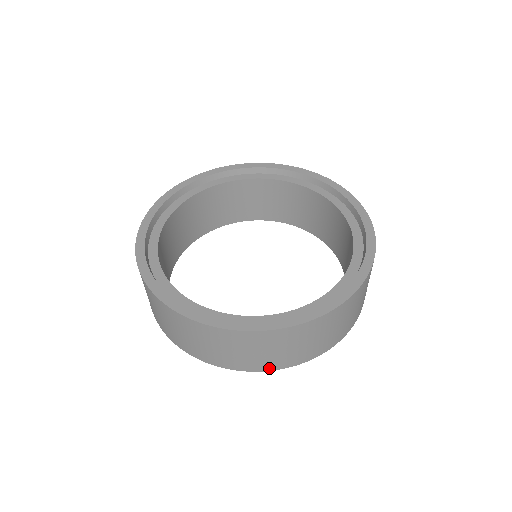
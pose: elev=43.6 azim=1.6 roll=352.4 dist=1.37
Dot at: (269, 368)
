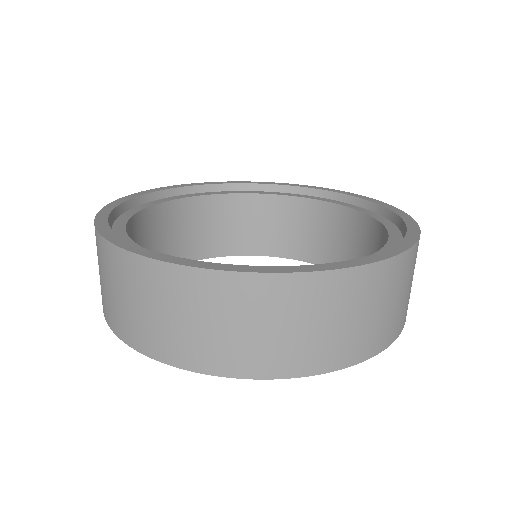
Dot at: (377, 348)
